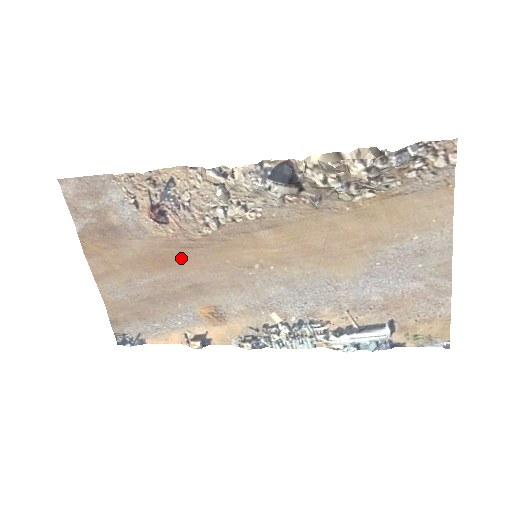
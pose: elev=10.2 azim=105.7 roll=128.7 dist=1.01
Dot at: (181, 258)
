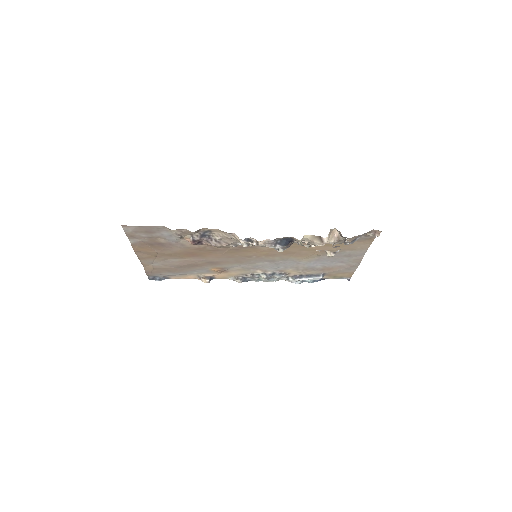
Dot at: (206, 254)
